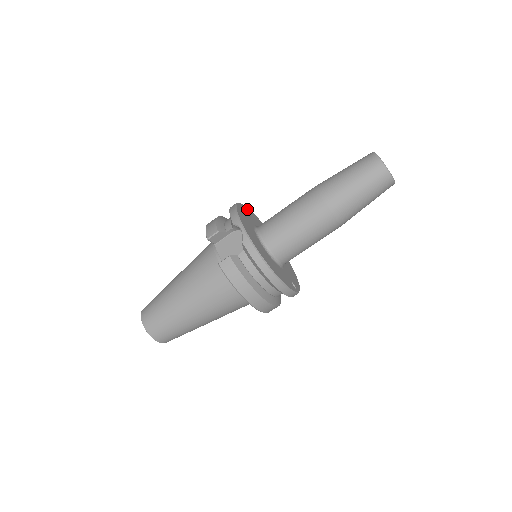
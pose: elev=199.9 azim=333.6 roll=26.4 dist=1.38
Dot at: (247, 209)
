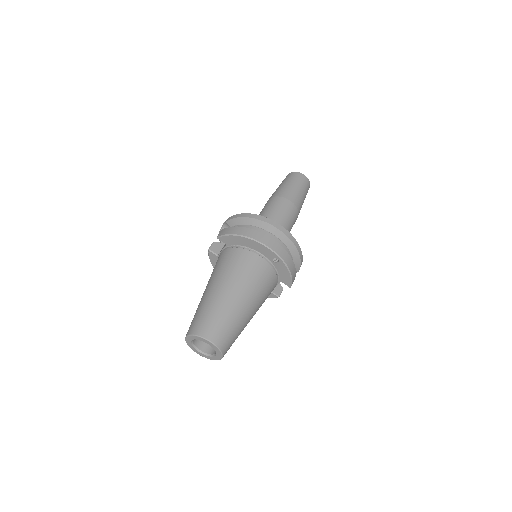
Dot at: occluded
